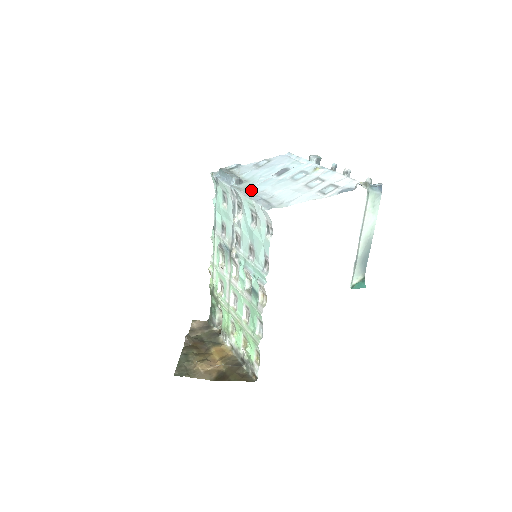
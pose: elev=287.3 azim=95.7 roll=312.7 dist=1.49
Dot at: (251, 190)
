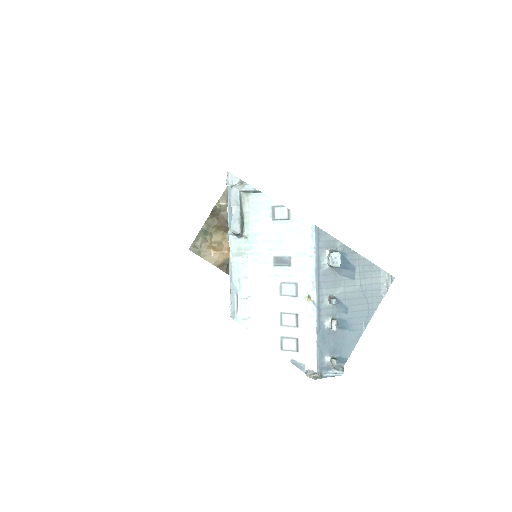
Dot at: (239, 264)
